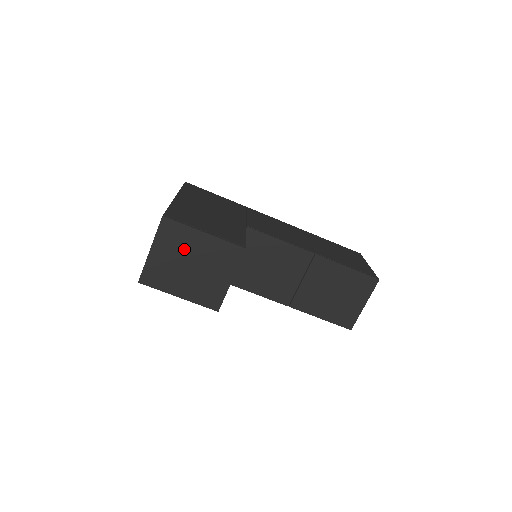
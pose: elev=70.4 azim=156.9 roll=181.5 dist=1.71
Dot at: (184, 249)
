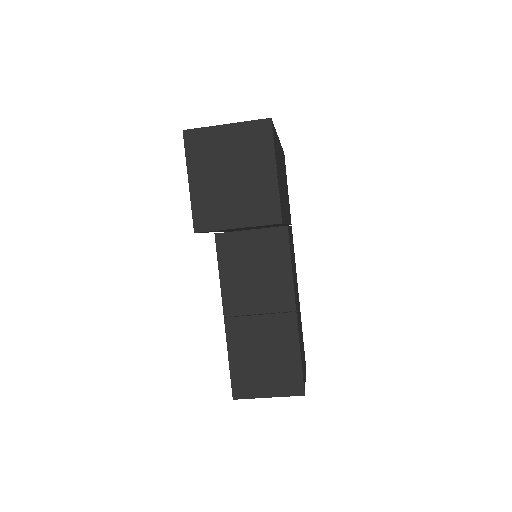
Dot at: (247, 159)
